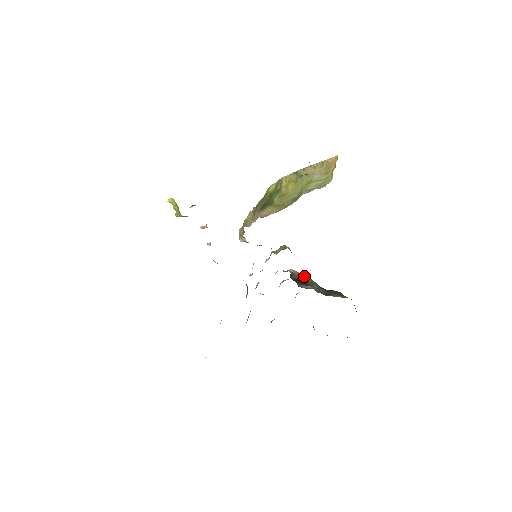
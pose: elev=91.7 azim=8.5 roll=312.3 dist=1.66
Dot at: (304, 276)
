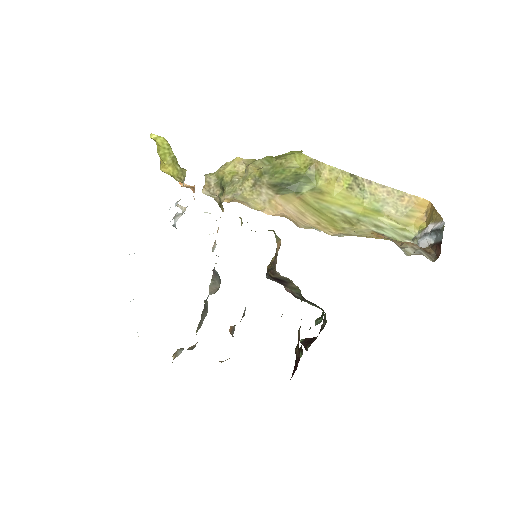
Dot at: (291, 281)
